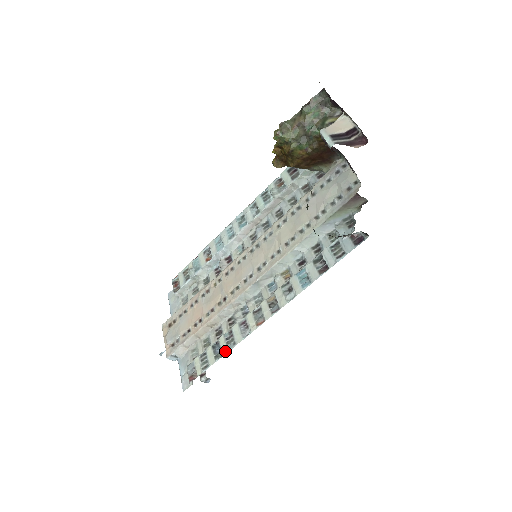
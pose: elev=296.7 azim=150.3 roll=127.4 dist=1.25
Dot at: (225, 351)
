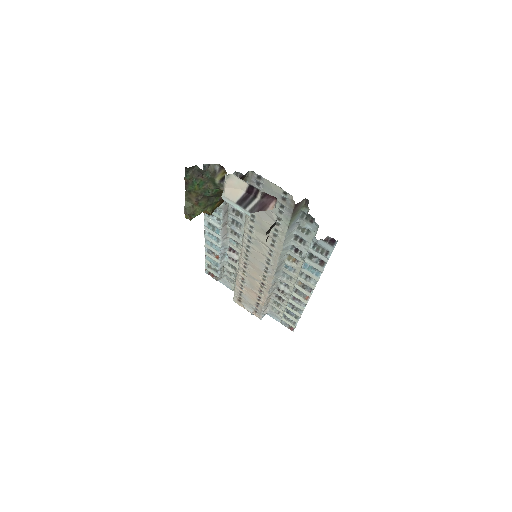
Dot at: (299, 315)
